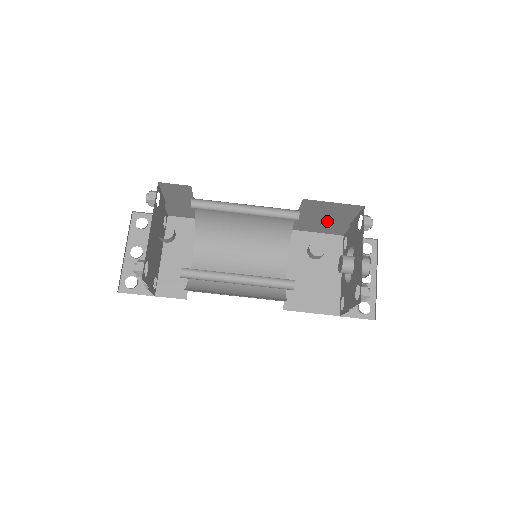
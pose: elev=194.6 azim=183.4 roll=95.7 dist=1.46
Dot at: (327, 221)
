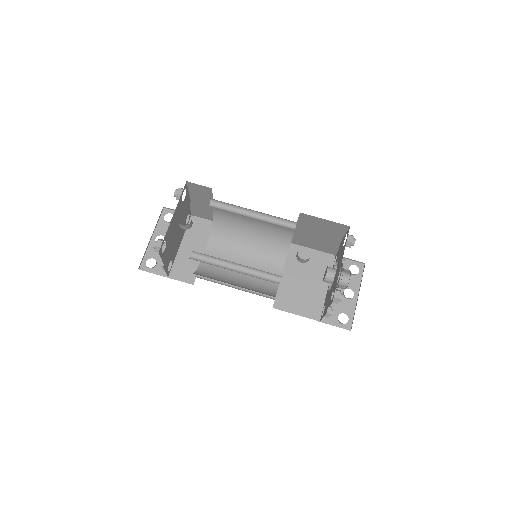
Dot at: (321, 238)
